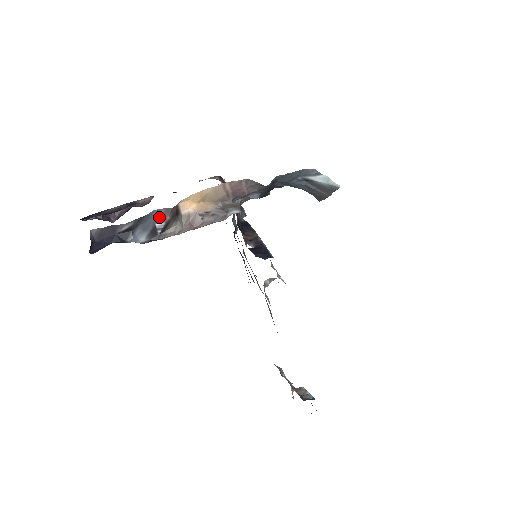
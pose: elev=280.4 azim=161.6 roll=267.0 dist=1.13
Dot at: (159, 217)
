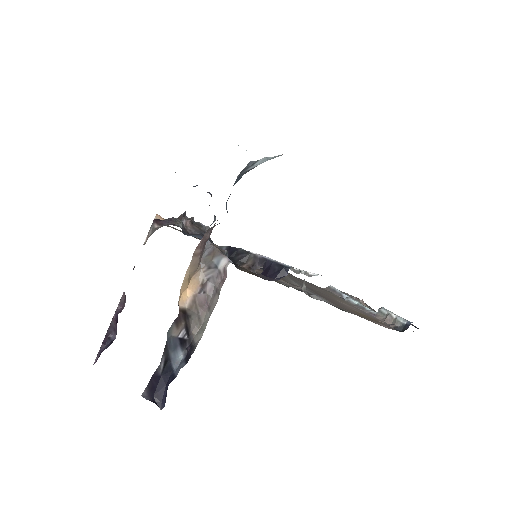
Dot at: (176, 331)
